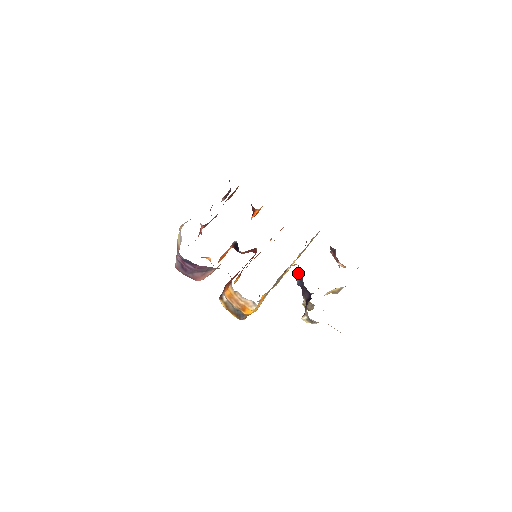
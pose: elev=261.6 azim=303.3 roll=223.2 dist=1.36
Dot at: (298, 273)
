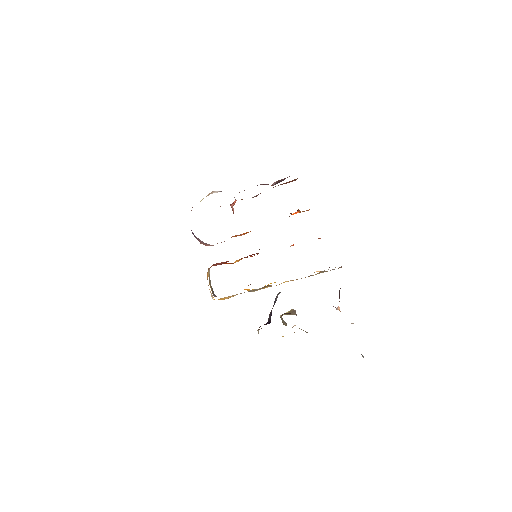
Dot at: (277, 295)
